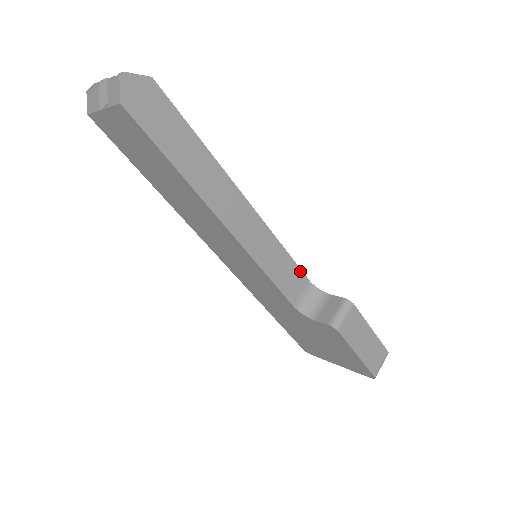
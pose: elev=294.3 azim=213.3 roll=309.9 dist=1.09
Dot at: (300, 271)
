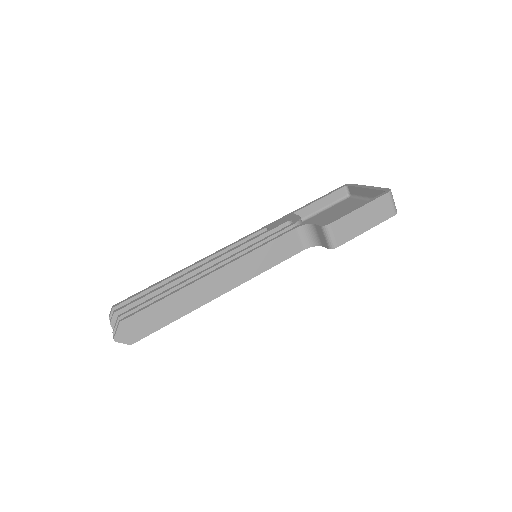
Dot at: (284, 236)
